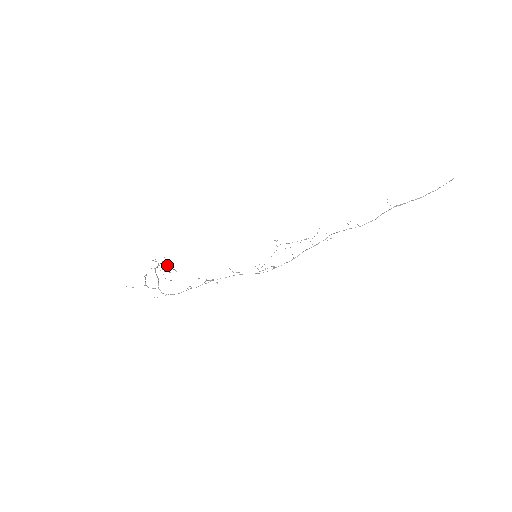
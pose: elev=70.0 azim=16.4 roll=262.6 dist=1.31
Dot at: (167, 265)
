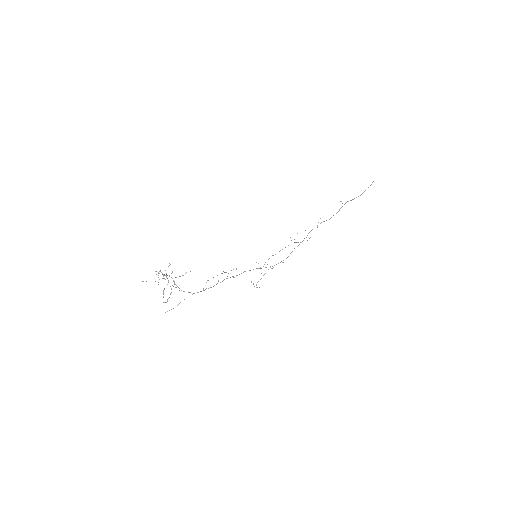
Dot at: occluded
